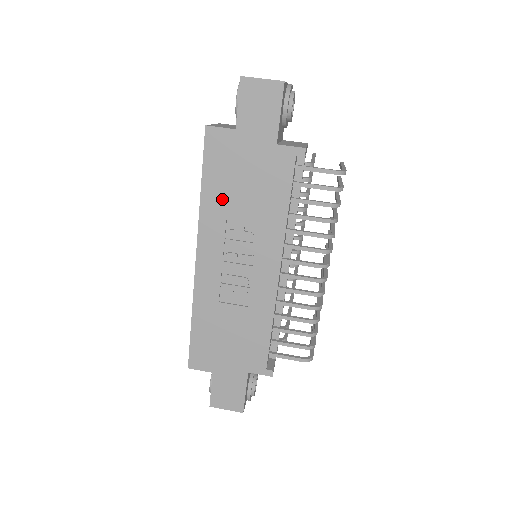
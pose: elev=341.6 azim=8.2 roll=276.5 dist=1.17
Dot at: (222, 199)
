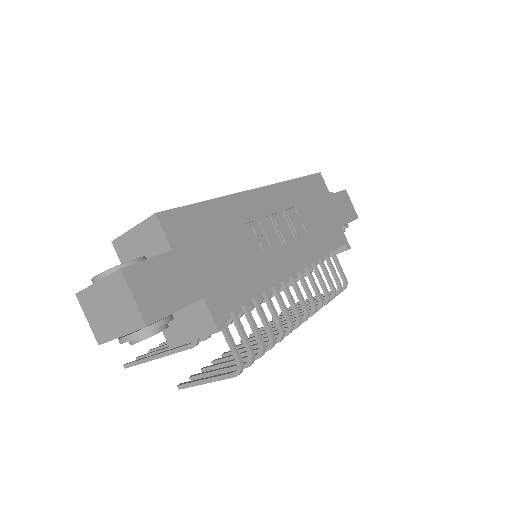
Dot at: (301, 198)
